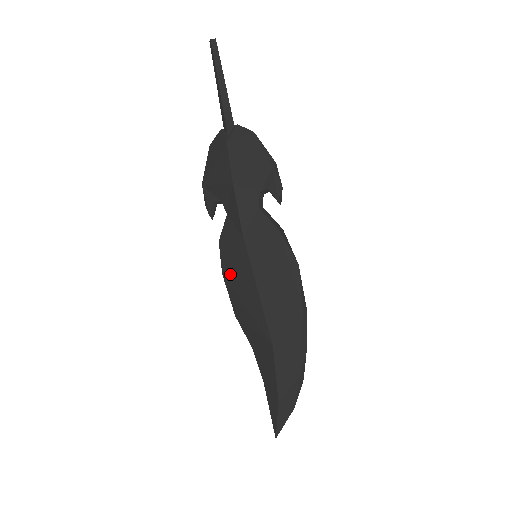
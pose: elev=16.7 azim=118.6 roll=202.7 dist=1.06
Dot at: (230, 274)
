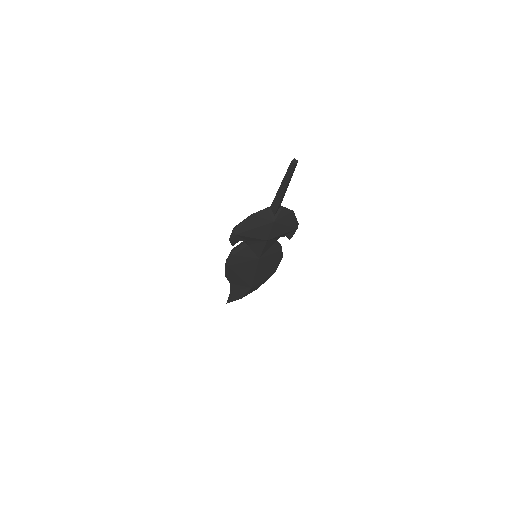
Dot at: (235, 267)
